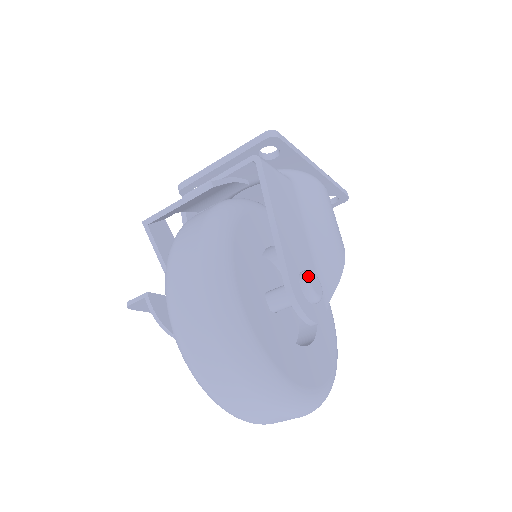
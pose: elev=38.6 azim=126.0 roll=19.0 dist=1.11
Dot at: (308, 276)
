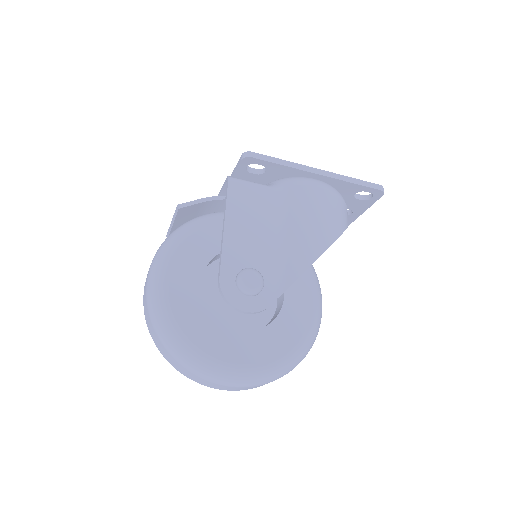
Dot at: (242, 273)
